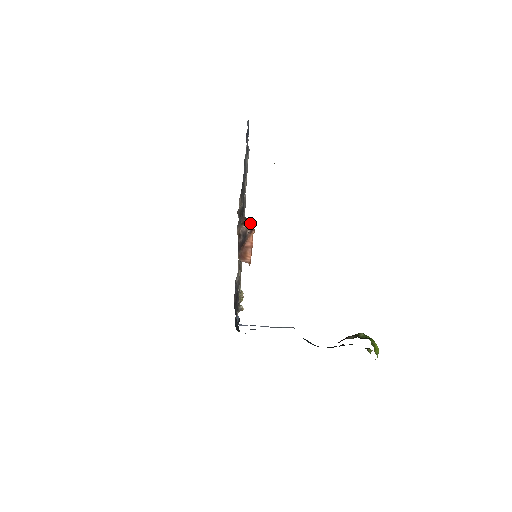
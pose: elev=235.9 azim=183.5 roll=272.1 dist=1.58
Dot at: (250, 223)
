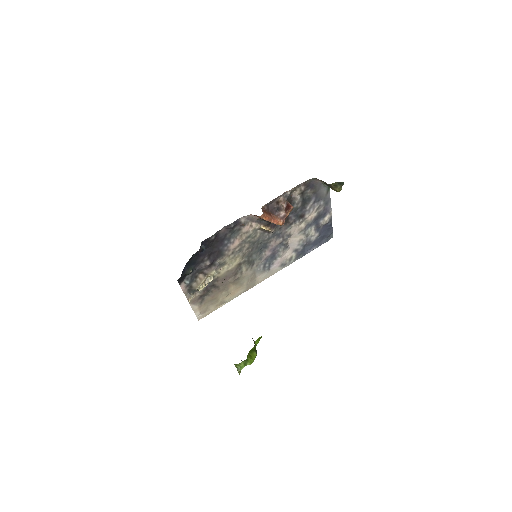
Dot at: (290, 207)
